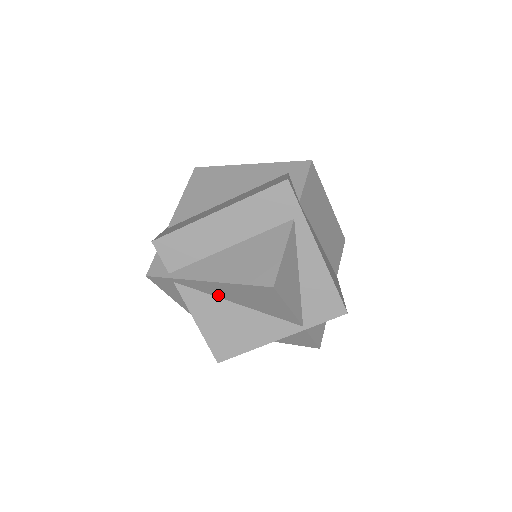
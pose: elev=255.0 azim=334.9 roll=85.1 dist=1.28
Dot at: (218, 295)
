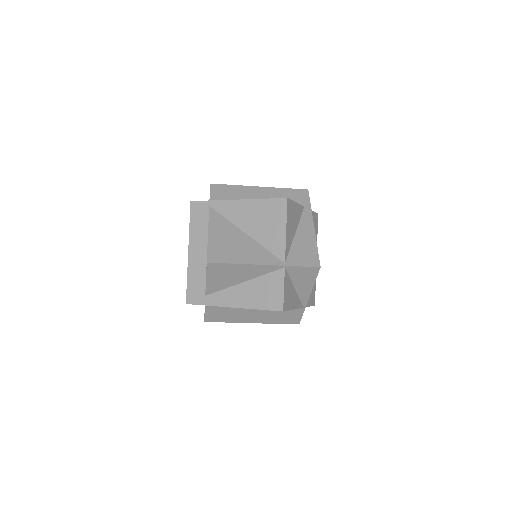
Dot at: (236, 221)
